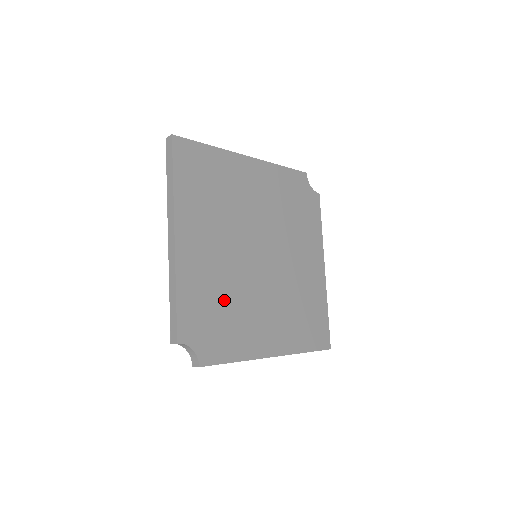
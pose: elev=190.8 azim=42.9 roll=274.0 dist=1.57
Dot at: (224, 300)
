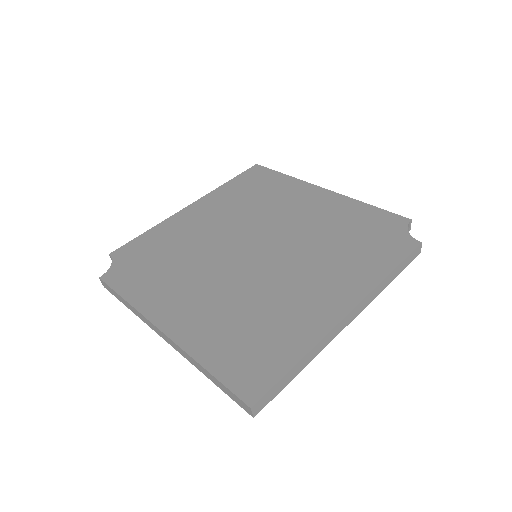
Dot at: (175, 255)
